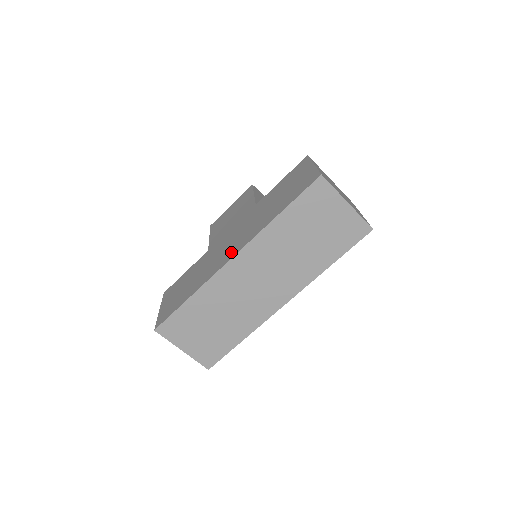
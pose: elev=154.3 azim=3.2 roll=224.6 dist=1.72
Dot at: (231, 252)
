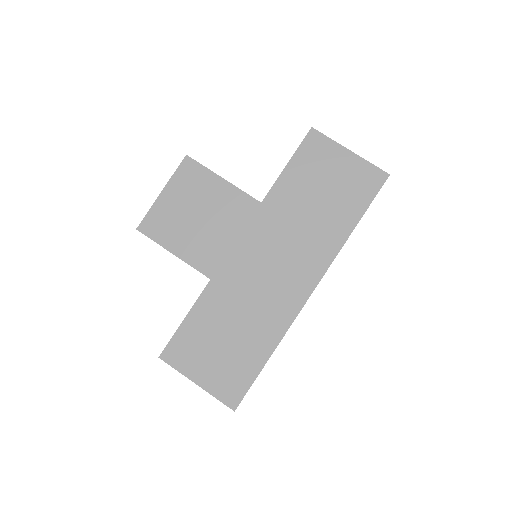
Dot at: (299, 283)
